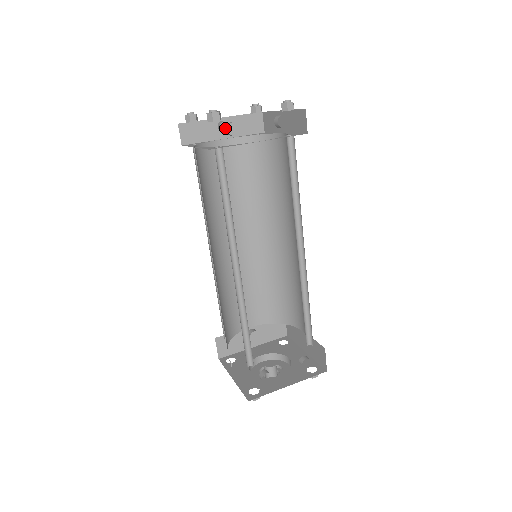
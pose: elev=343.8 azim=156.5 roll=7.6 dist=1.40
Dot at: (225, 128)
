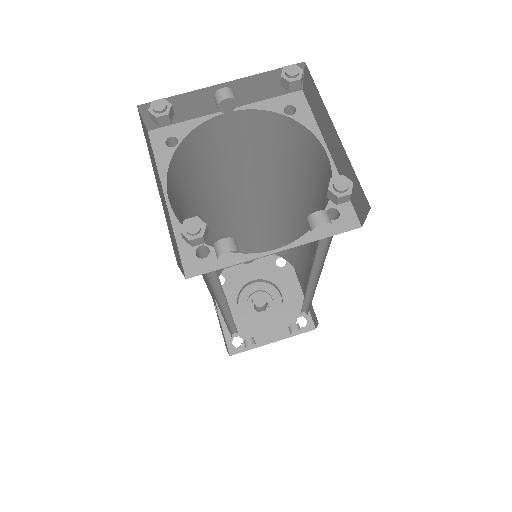
Dot at: (214, 248)
